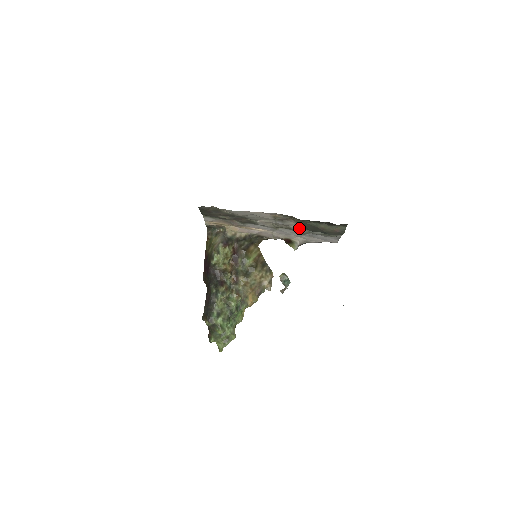
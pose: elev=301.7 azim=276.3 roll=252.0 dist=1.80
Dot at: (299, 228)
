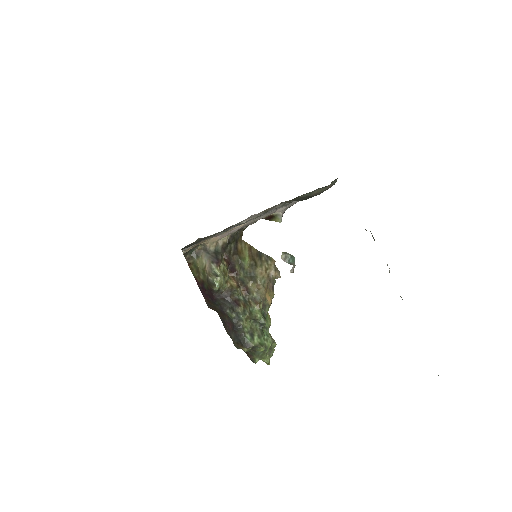
Dot at: (285, 203)
